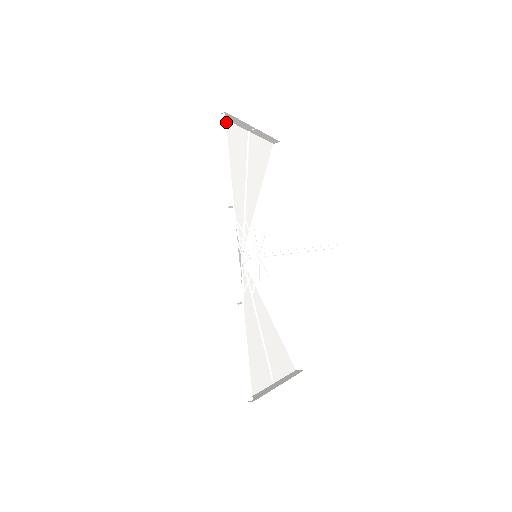
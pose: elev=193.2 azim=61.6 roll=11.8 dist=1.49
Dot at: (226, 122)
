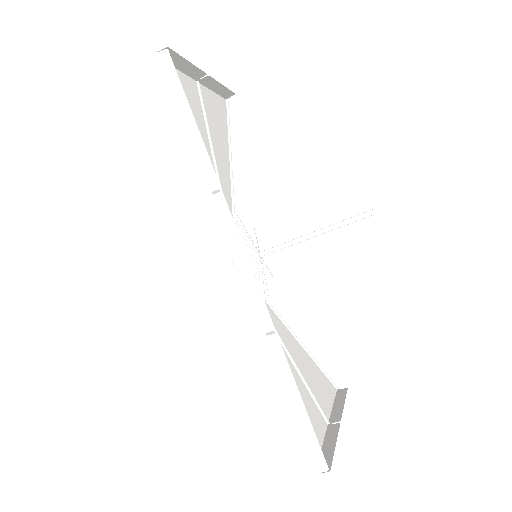
Dot at: occluded
